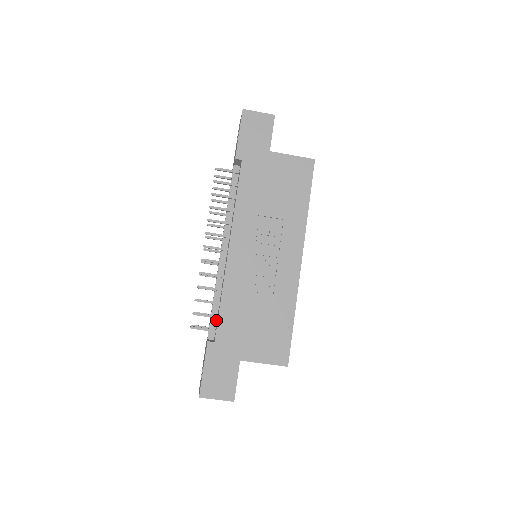
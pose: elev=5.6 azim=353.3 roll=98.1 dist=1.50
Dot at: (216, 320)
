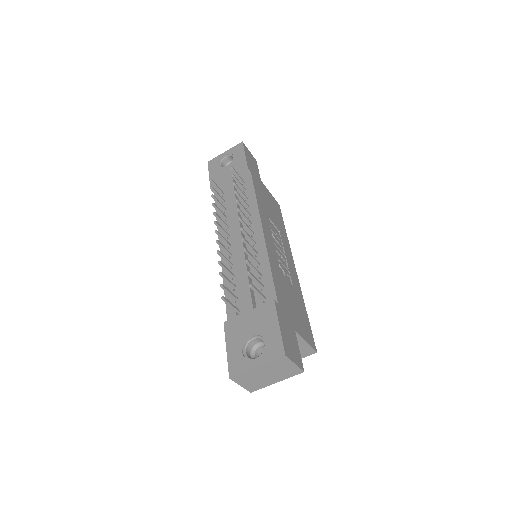
Dot at: (254, 293)
